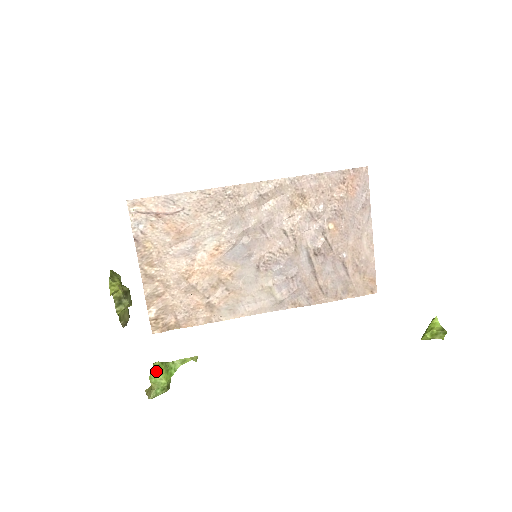
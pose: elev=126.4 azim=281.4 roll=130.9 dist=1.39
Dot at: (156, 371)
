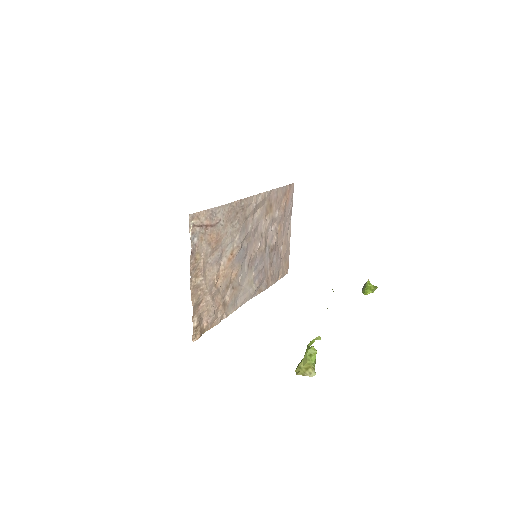
Dot at: (315, 353)
